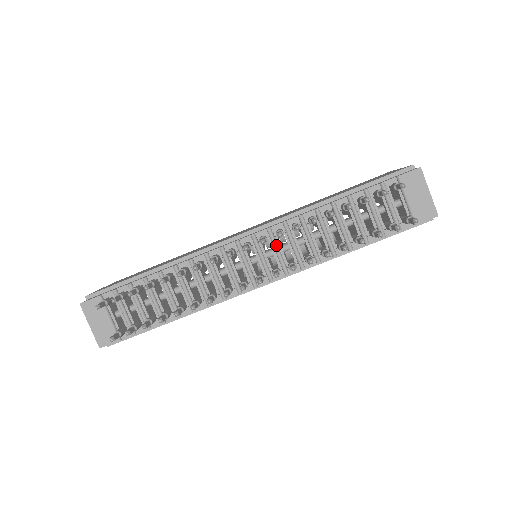
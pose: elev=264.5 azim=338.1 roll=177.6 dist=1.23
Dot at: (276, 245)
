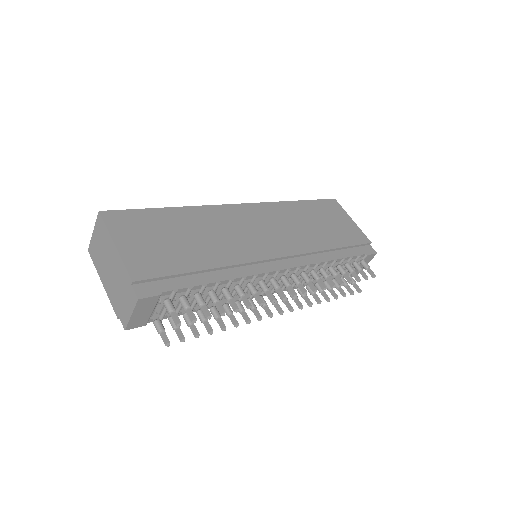
Dot at: occluded
